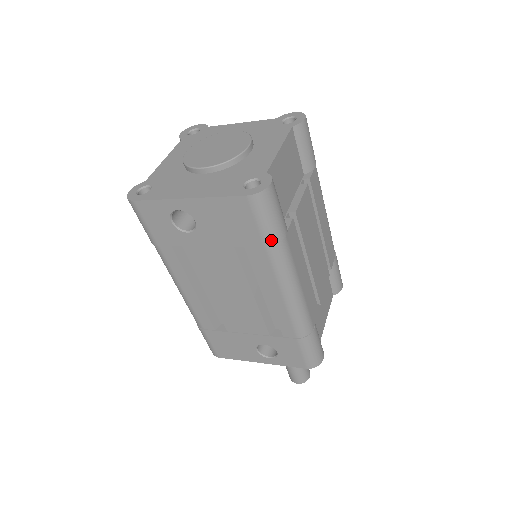
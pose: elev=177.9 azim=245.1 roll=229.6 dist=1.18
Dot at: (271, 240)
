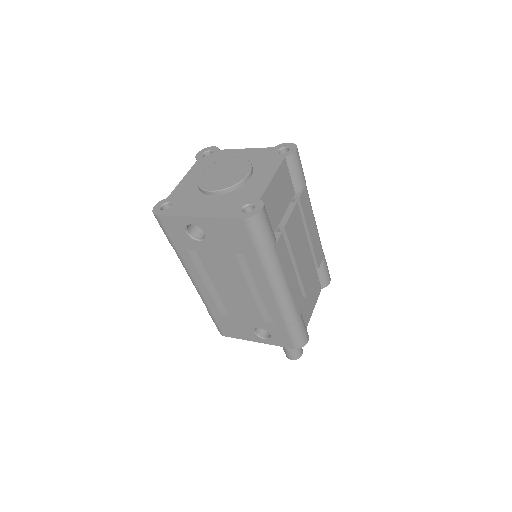
Dot at: (262, 251)
